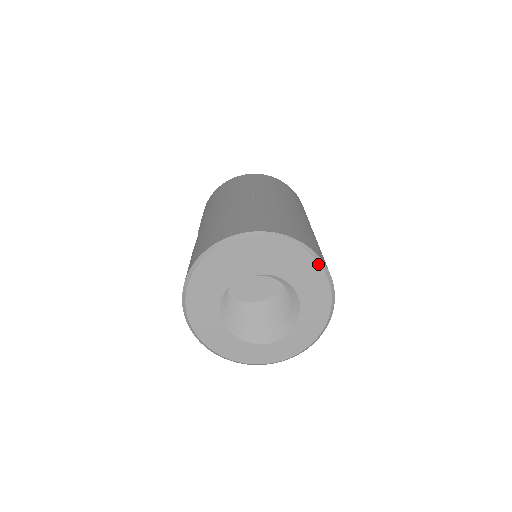
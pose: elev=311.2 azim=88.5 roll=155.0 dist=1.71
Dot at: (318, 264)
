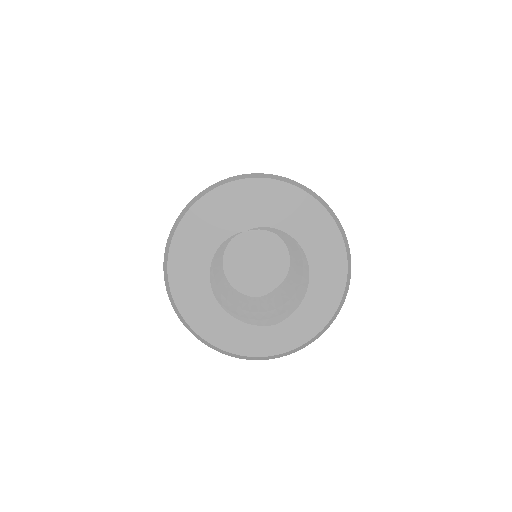
Dot at: (324, 208)
